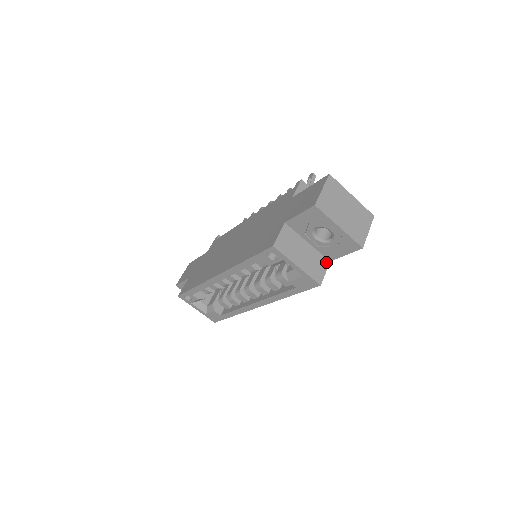
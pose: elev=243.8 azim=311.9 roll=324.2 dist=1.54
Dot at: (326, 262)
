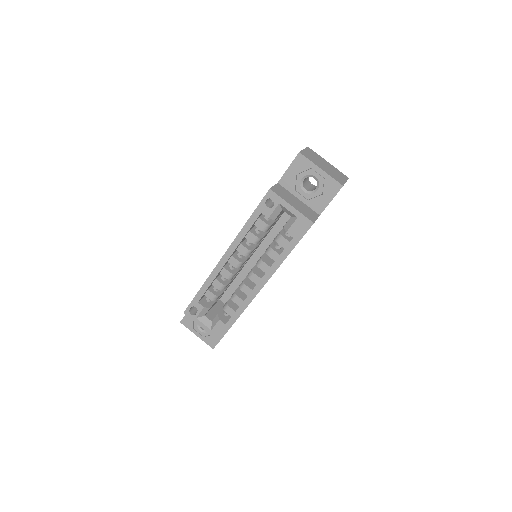
Dot at: (316, 214)
